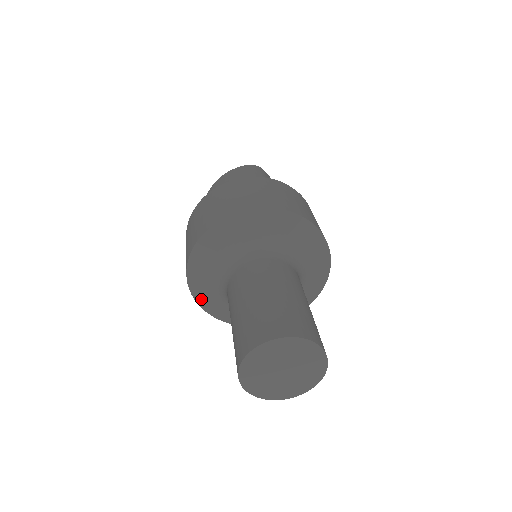
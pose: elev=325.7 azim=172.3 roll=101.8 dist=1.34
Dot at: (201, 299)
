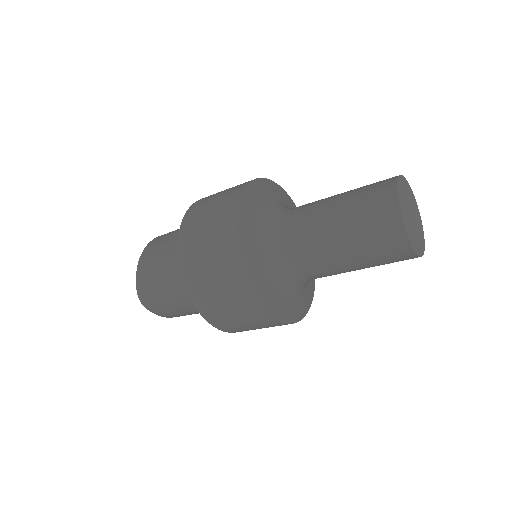
Dot at: (261, 293)
